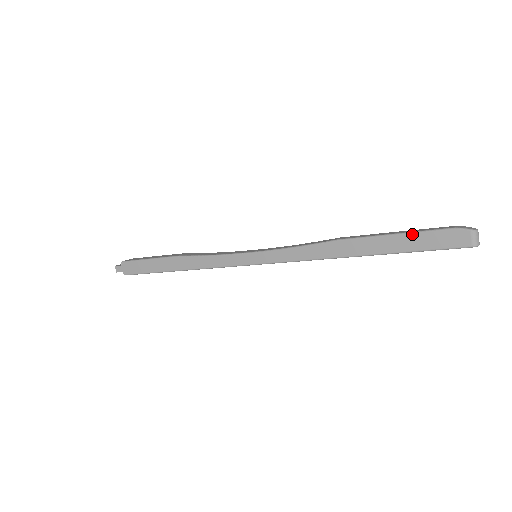
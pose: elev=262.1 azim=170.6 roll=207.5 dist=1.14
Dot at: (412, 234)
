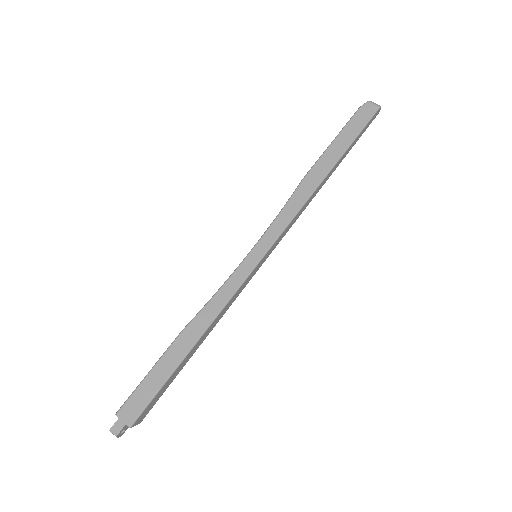
Dot at: (342, 131)
